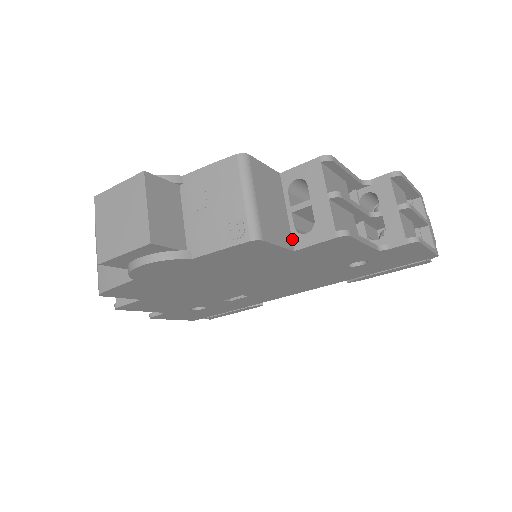
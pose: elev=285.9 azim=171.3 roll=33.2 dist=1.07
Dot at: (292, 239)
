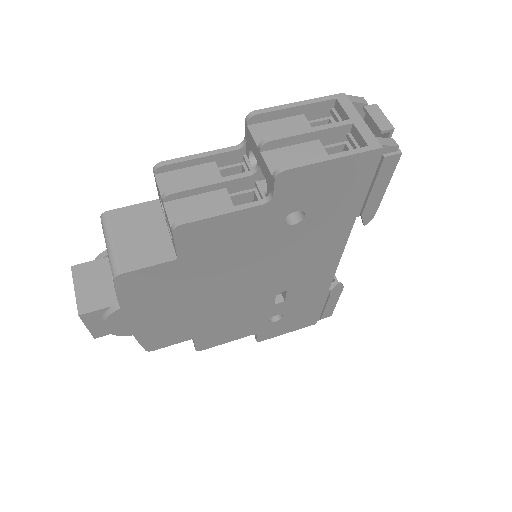
Dot at: (174, 250)
